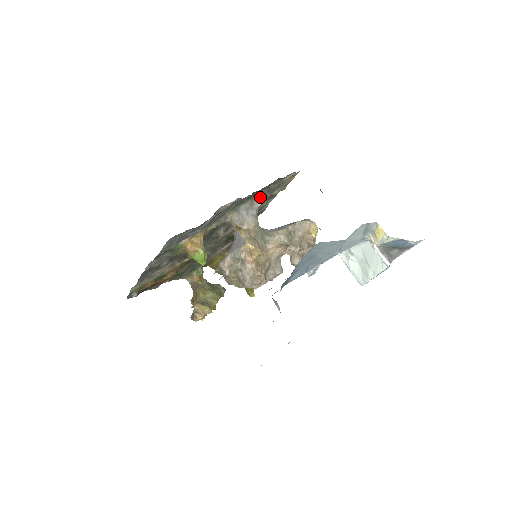
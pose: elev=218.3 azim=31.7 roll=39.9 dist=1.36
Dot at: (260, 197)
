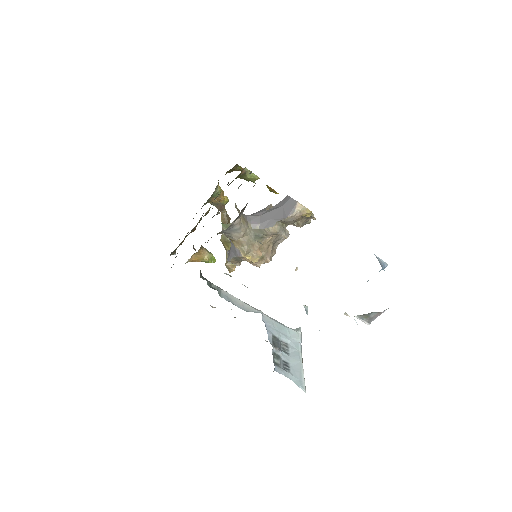
Dot at: (236, 219)
